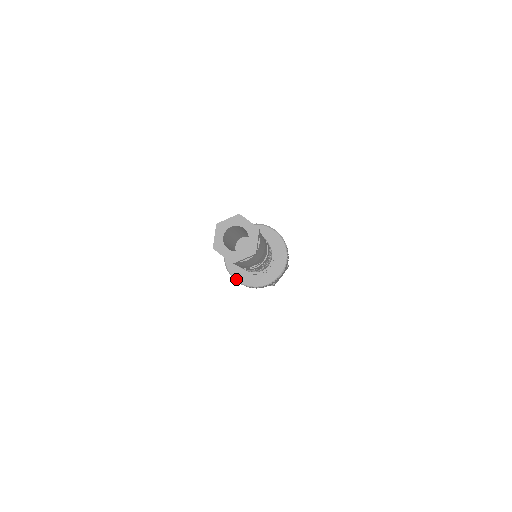
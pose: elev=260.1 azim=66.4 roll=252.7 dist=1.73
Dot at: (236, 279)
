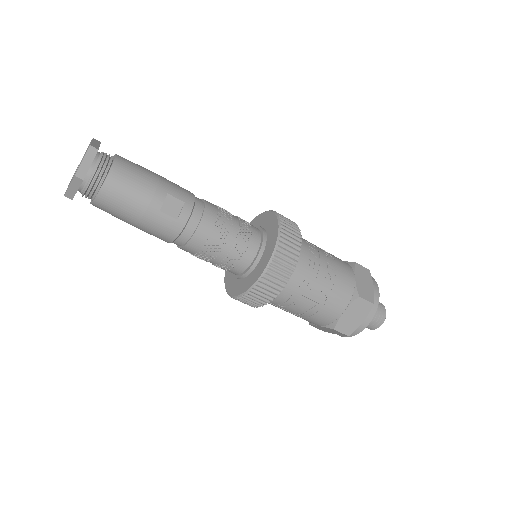
Dot at: (245, 291)
